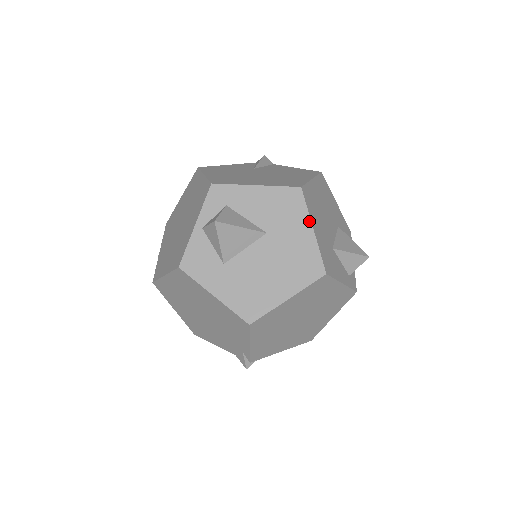
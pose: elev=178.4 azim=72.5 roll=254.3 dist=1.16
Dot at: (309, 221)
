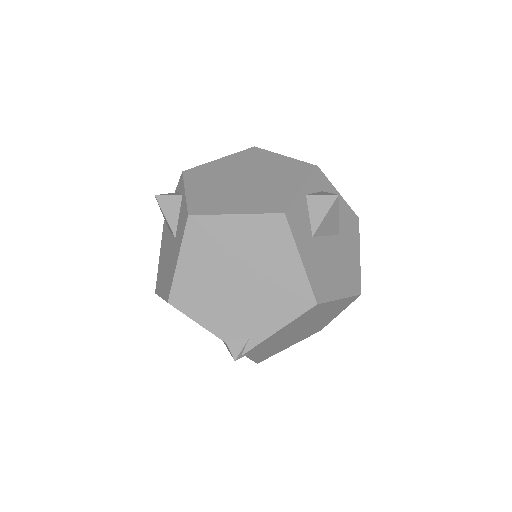
Dot at: (359, 246)
